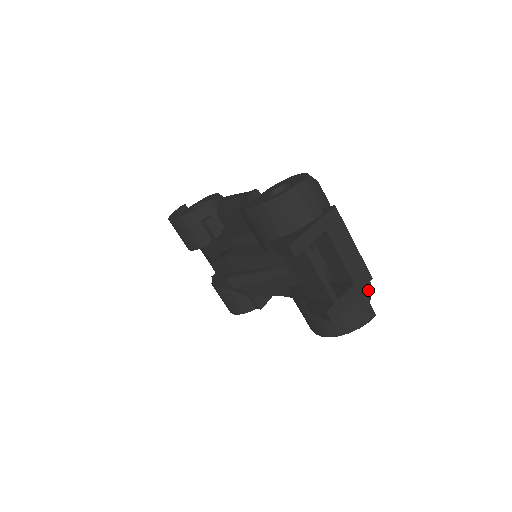
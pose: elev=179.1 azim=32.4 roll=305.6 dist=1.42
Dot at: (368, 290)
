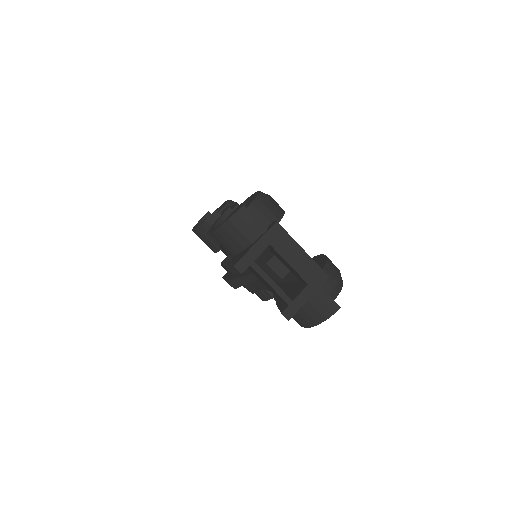
Dot at: (333, 285)
